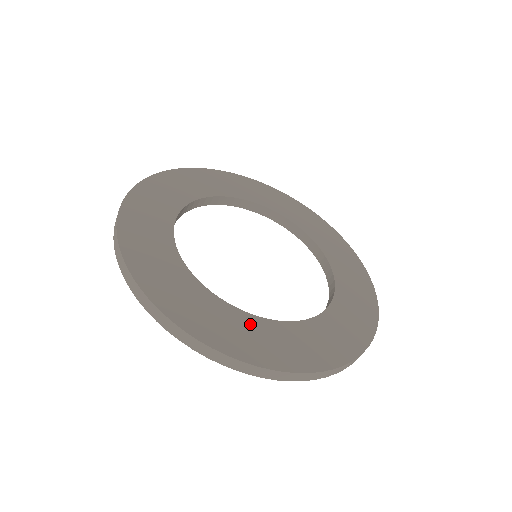
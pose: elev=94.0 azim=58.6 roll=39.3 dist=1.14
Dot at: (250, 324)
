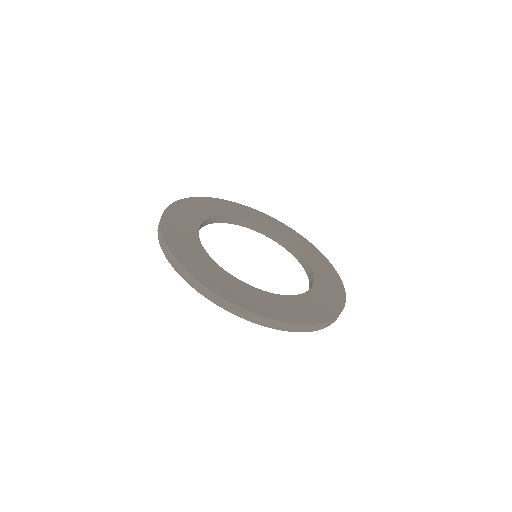
Dot at: (203, 257)
